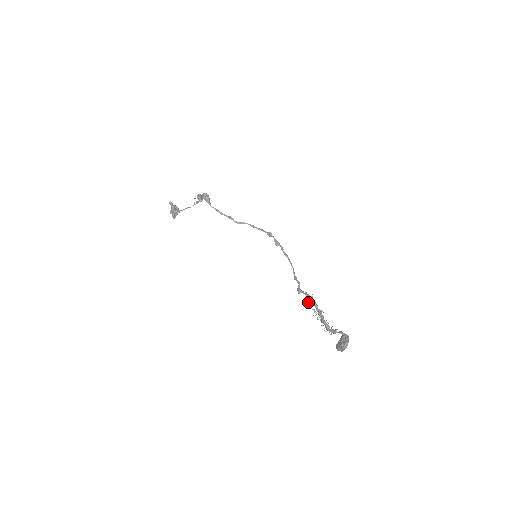
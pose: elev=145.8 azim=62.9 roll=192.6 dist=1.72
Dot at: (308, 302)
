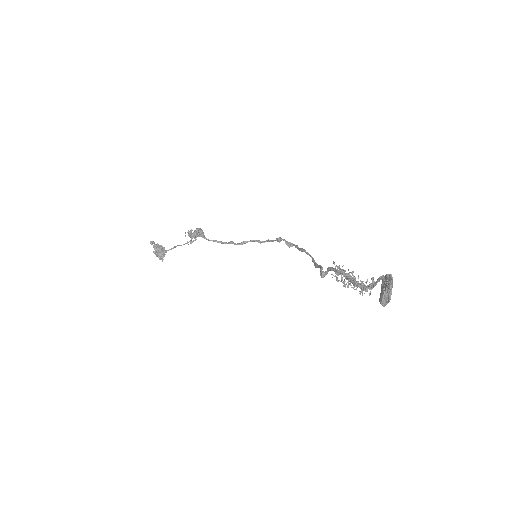
Dot at: (331, 274)
